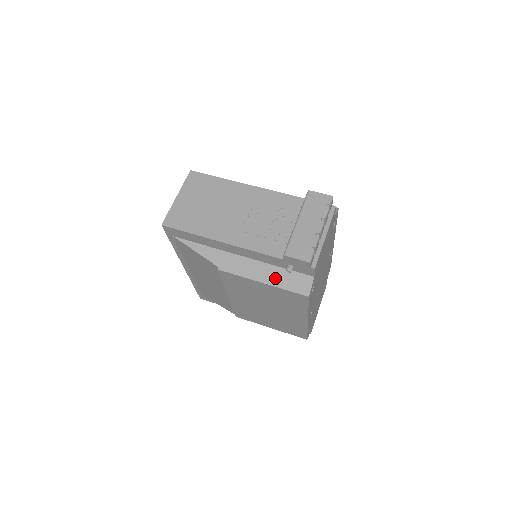
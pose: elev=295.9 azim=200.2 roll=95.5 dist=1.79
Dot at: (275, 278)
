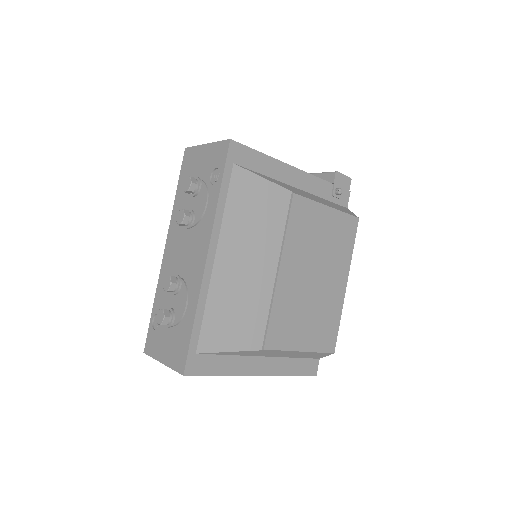
Dot at: (331, 205)
